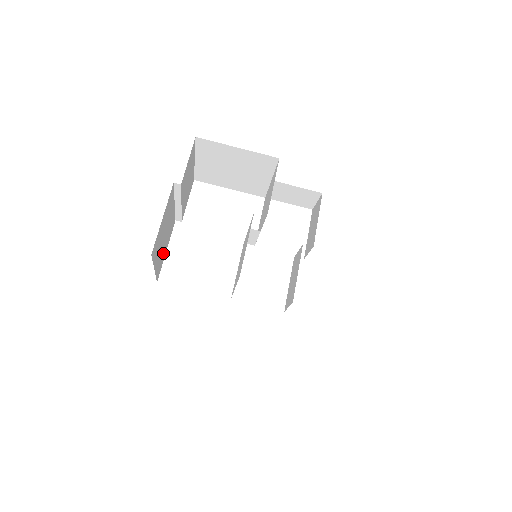
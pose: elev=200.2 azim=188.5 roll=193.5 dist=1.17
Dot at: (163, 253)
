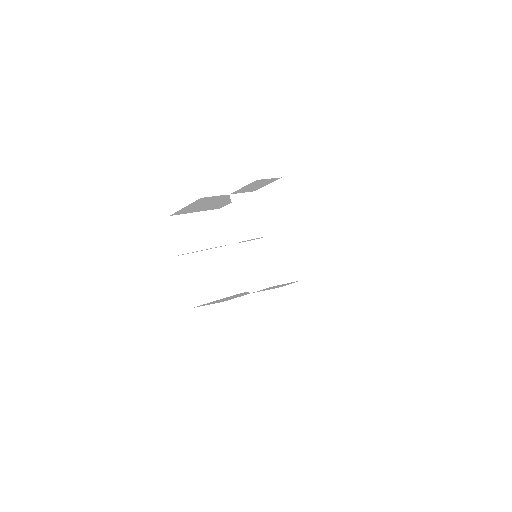
Dot at: (226, 278)
